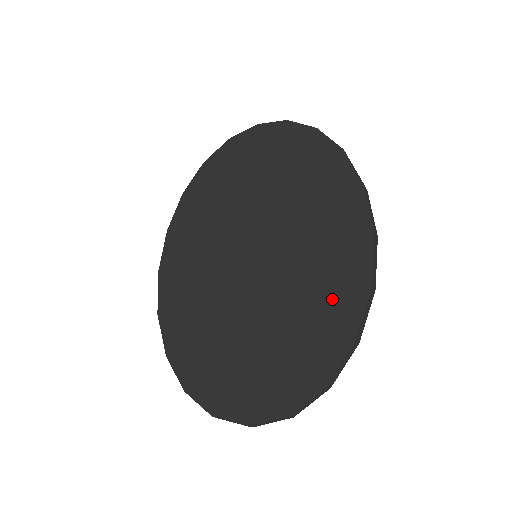
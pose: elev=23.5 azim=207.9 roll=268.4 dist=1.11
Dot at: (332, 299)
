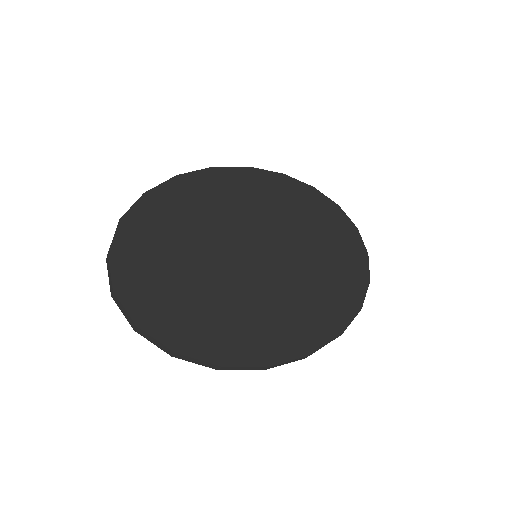
Dot at: (247, 335)
